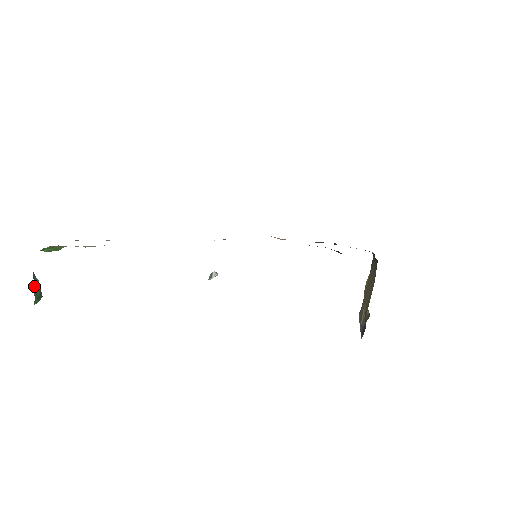
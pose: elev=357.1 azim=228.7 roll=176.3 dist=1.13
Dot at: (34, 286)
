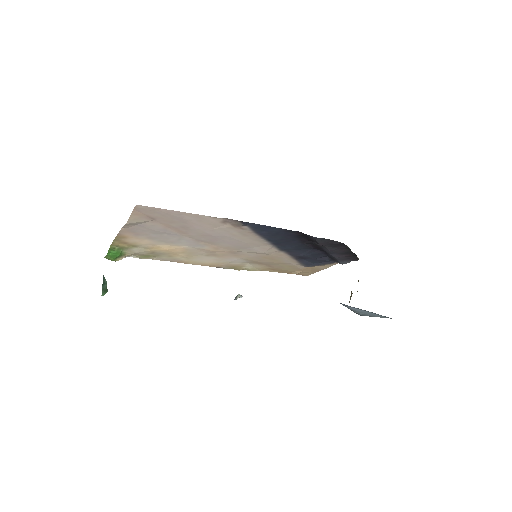
Dot at: (103, 282)
